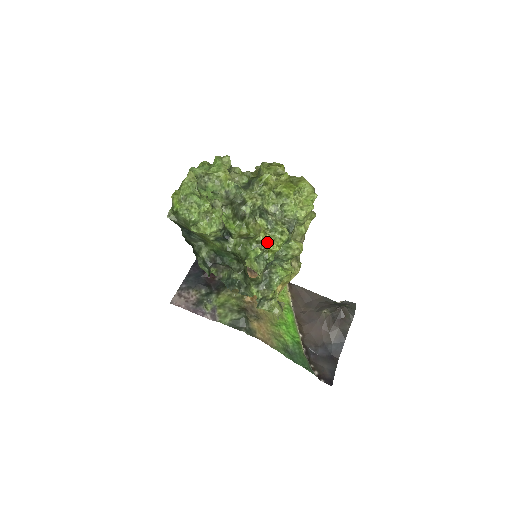
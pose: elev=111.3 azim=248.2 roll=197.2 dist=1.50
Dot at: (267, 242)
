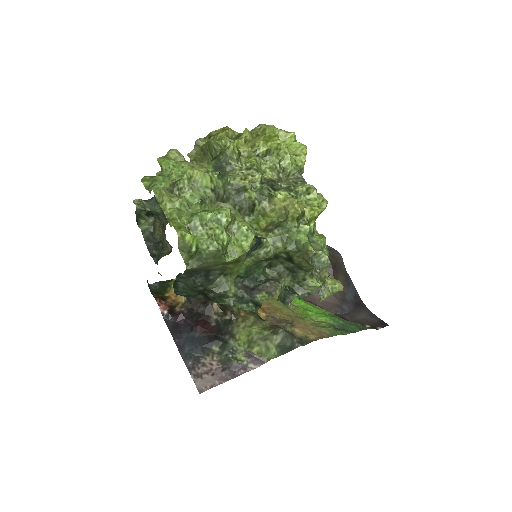
Dot at: (305, 212)
